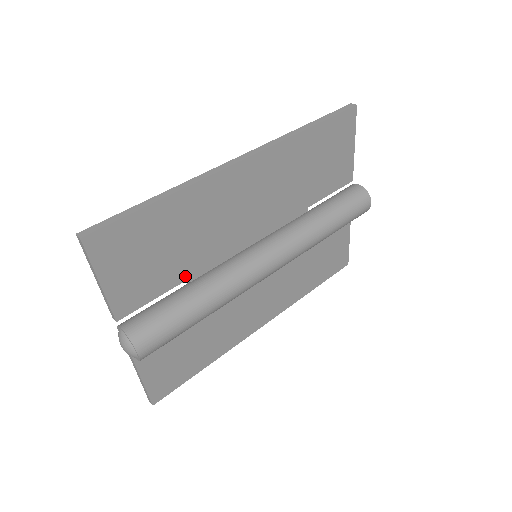
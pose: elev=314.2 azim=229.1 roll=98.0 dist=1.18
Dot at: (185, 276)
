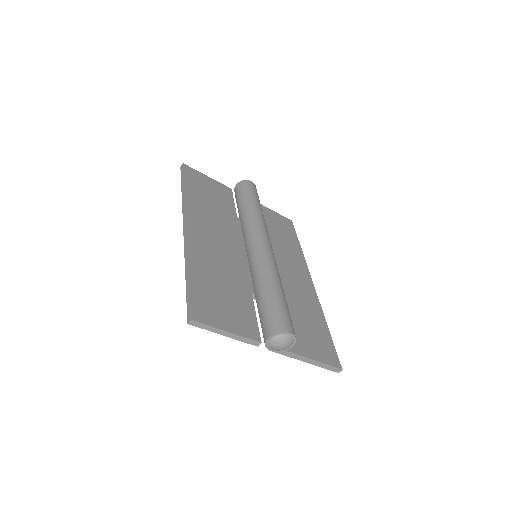
Dot at: (249, 294)
